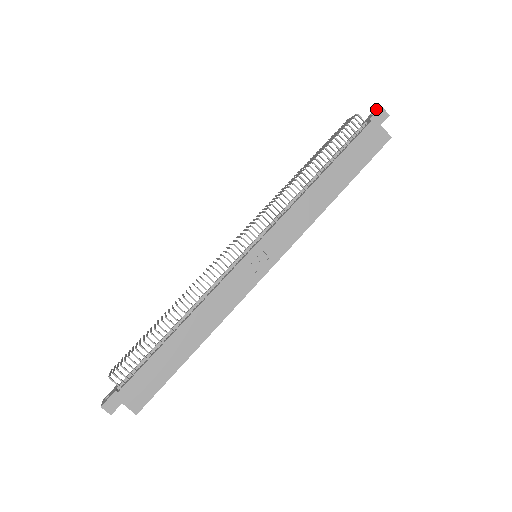
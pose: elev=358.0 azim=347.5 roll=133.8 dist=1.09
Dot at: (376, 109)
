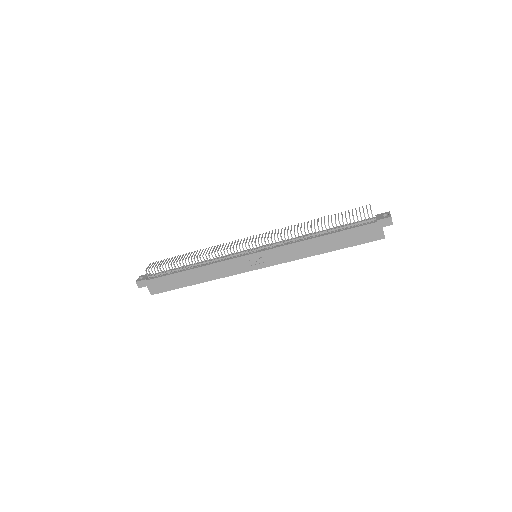
Dot at: occluded
